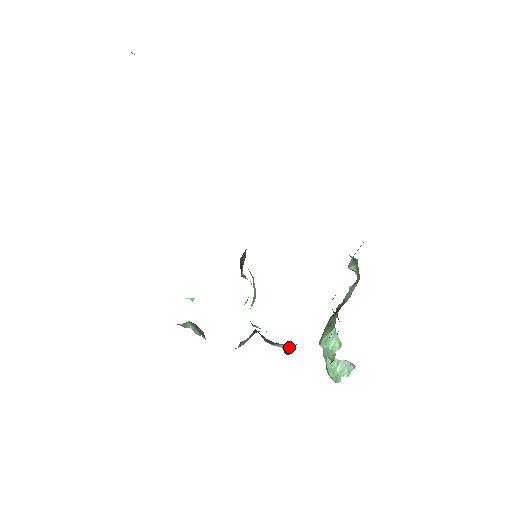
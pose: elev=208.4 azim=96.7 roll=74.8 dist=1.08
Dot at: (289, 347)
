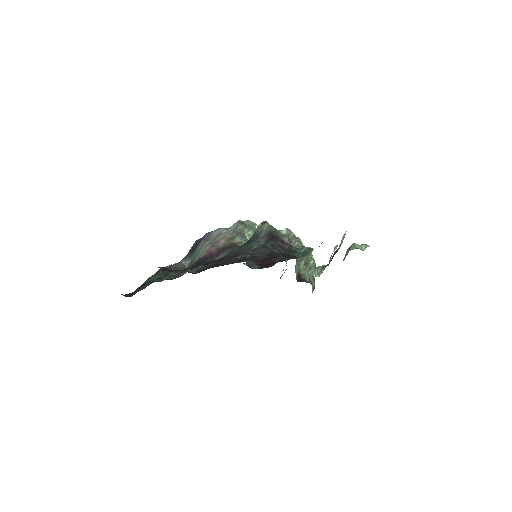
Dot at: occluded
